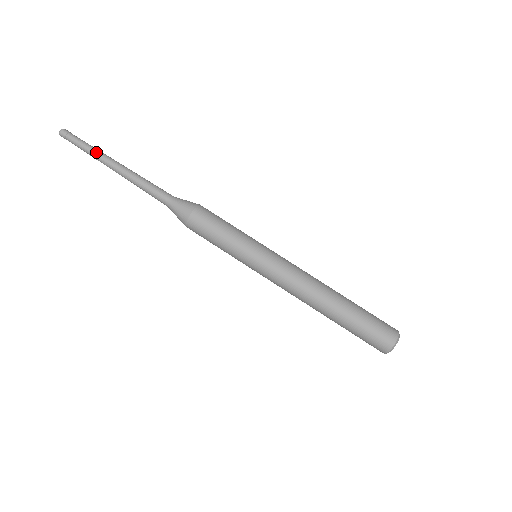
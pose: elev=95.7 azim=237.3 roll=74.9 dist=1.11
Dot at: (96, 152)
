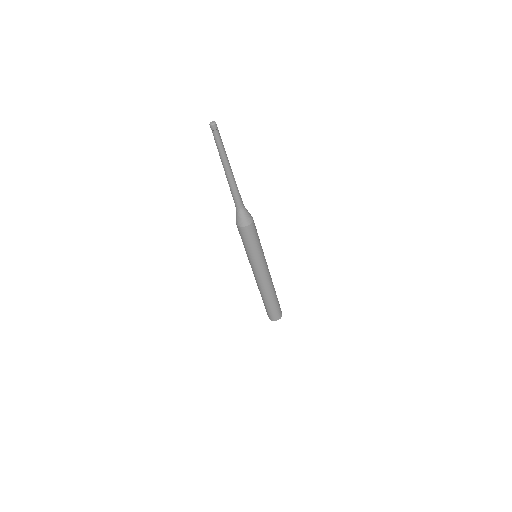
Dot at: (221, 155)
